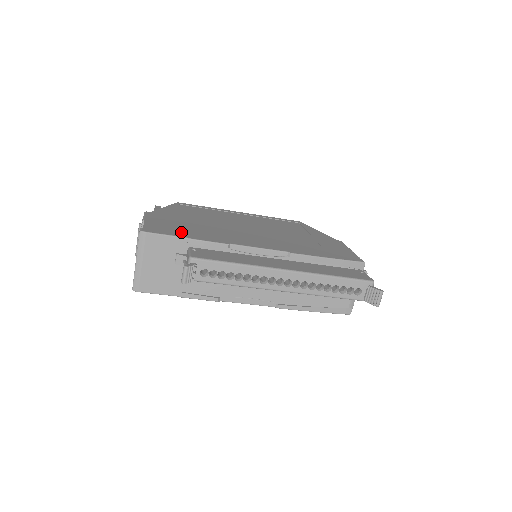
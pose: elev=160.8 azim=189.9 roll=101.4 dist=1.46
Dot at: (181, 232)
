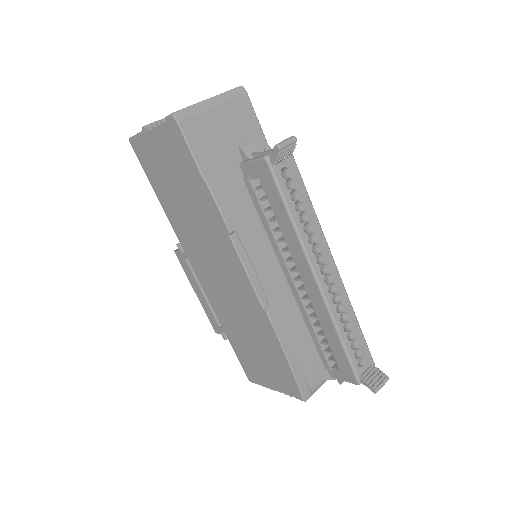
Dot at: occluded
